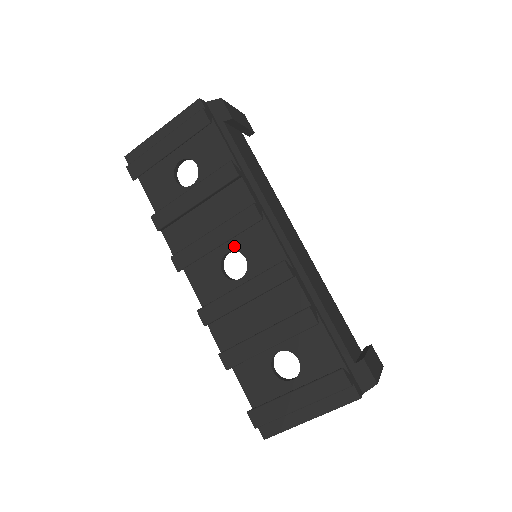
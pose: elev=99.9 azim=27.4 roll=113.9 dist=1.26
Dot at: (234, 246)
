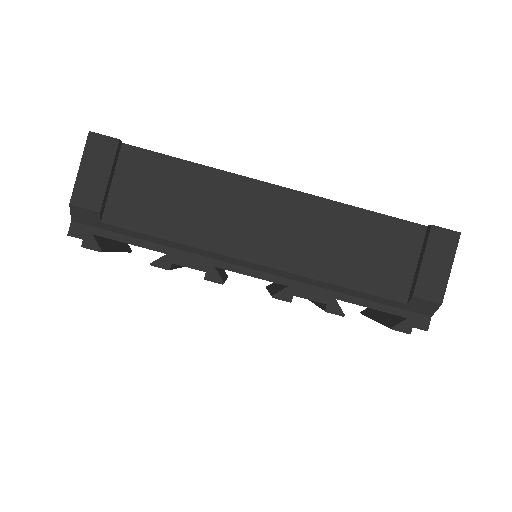
Dot at: occluded
